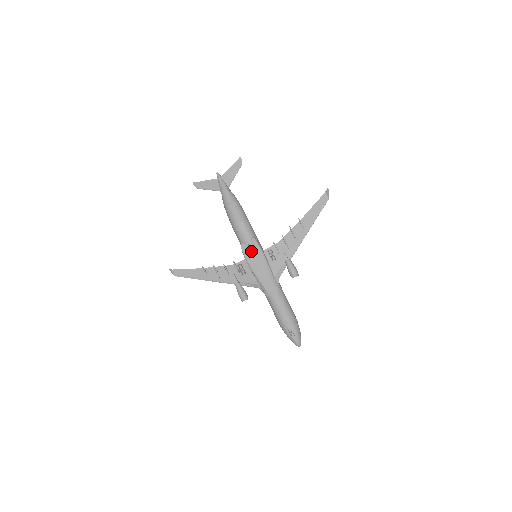
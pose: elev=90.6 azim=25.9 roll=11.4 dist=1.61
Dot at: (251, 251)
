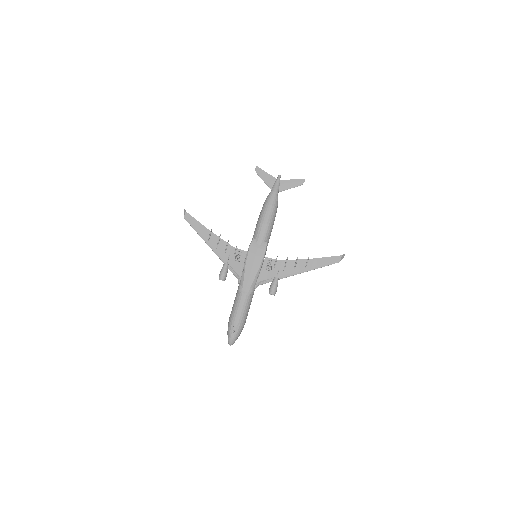
Dot at: (257, 250)
